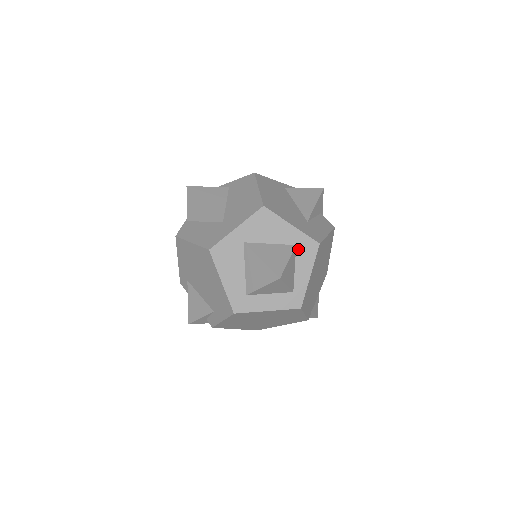
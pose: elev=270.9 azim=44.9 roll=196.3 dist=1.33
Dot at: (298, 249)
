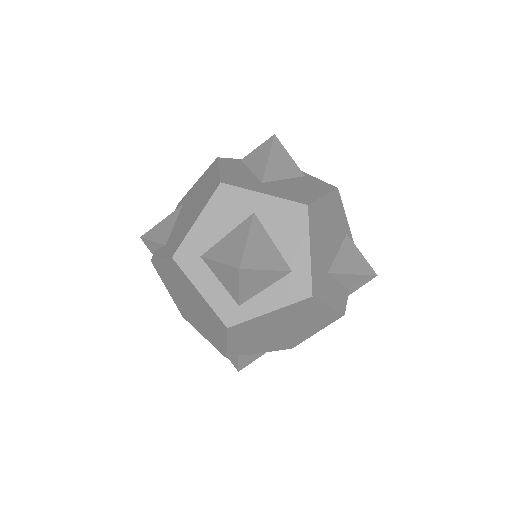
Dot at: (289, 277)
